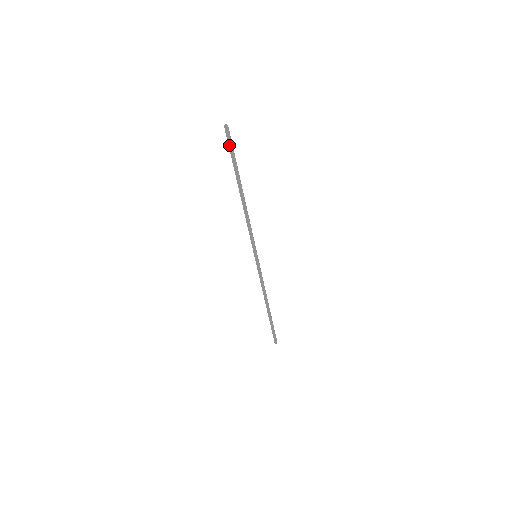
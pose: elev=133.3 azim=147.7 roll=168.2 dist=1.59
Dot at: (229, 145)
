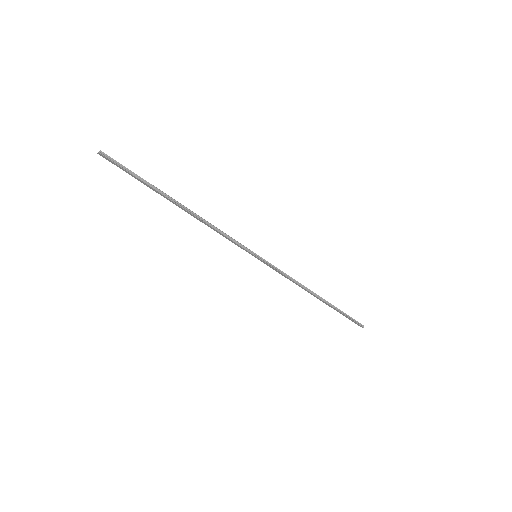
Dot at: occluded
